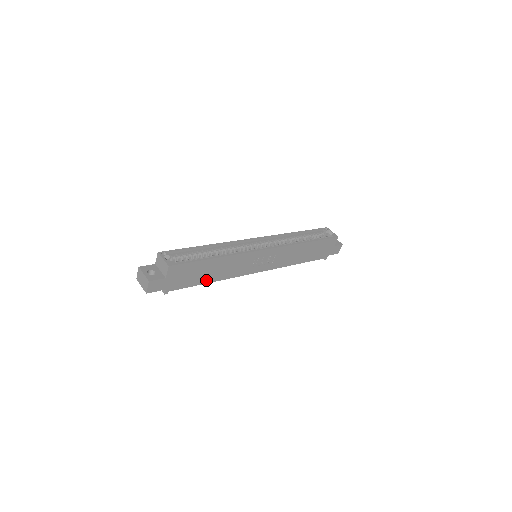
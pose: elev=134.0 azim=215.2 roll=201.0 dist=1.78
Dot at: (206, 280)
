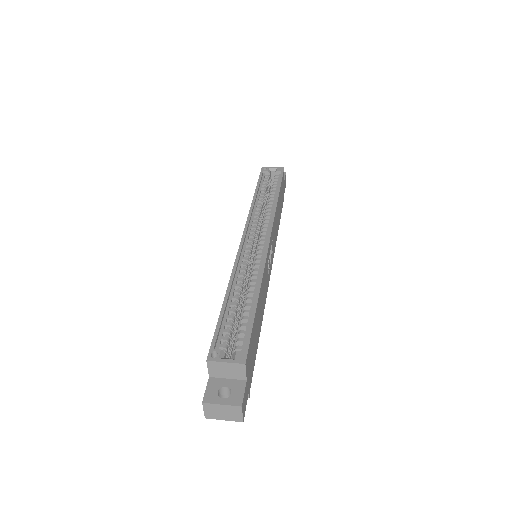
Dot at: (258, 333)
